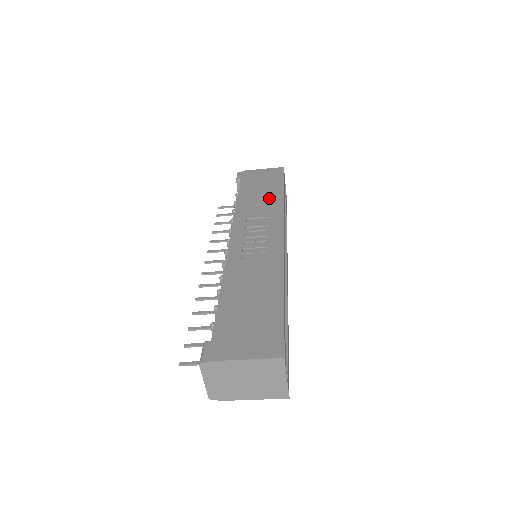
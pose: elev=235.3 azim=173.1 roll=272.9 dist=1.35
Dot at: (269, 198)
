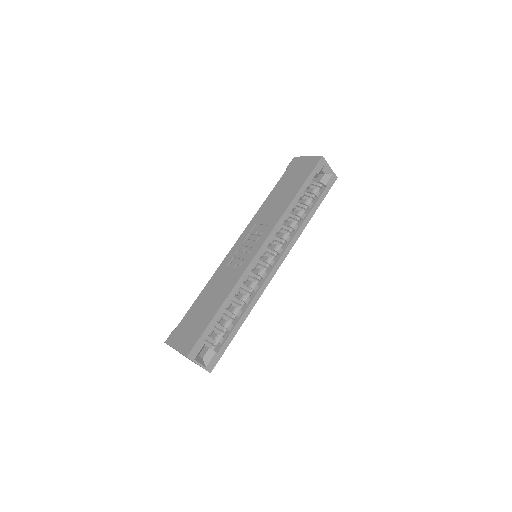
Dot at: (283, 201)
